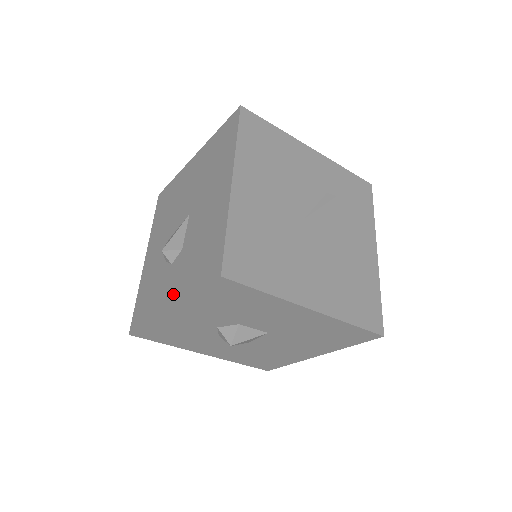
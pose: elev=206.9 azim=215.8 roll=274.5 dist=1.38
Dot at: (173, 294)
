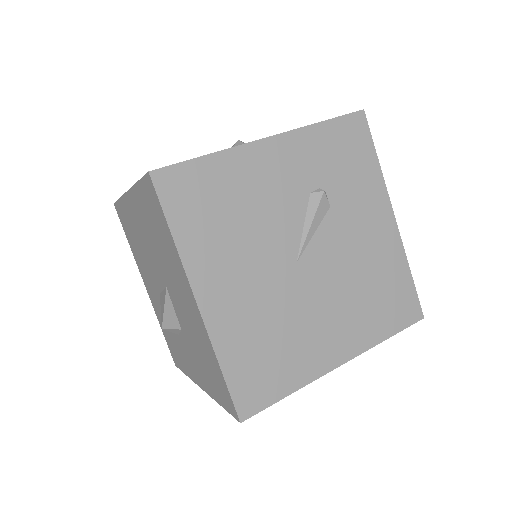
Dot at: (198, 377)
